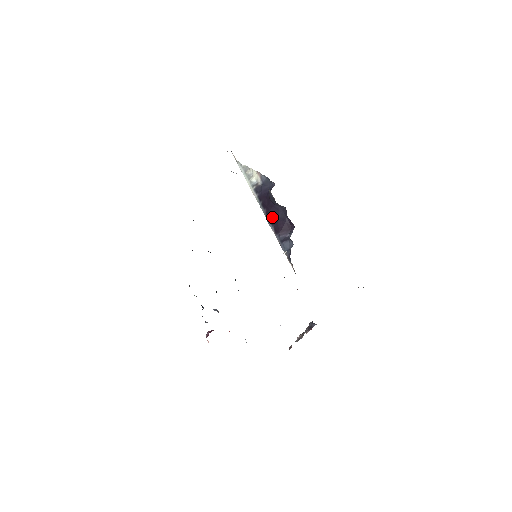
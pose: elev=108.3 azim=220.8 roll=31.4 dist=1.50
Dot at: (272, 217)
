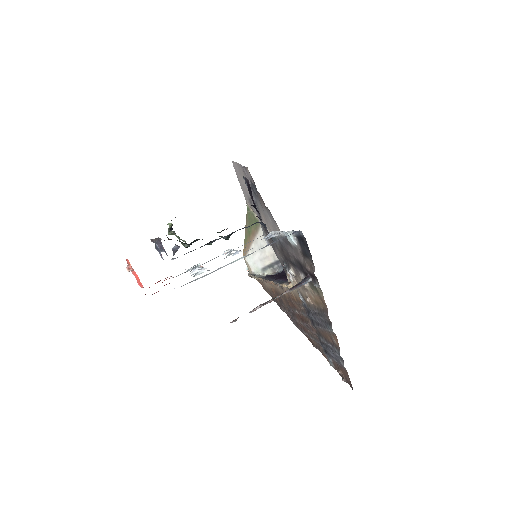
Dot at: (278, 275)
